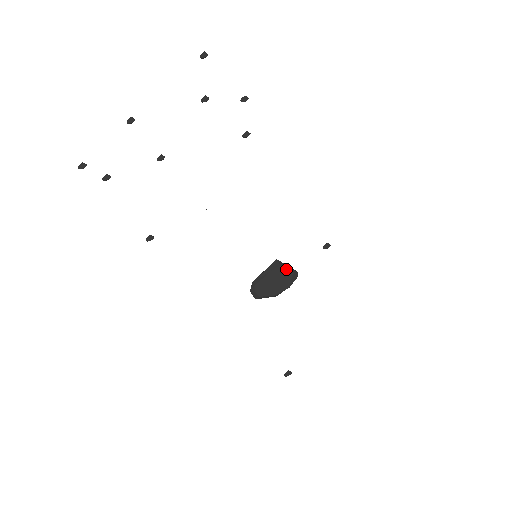
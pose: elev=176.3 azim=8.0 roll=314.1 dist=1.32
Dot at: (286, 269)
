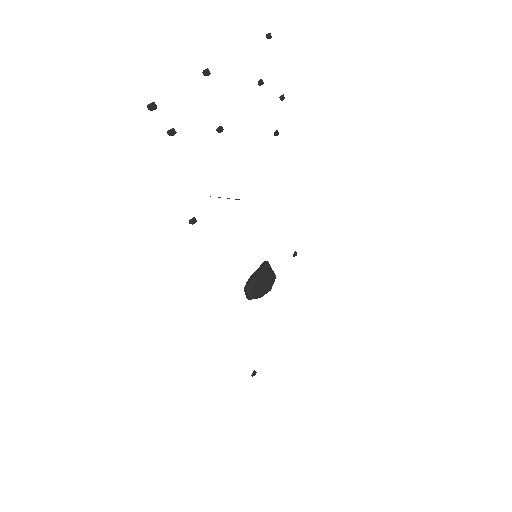
Dot at: (272, 272)
